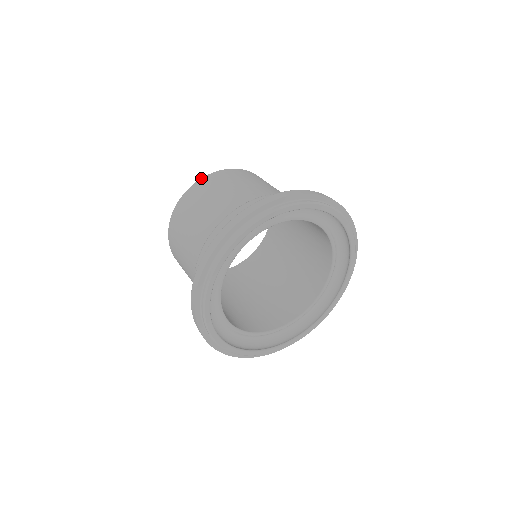
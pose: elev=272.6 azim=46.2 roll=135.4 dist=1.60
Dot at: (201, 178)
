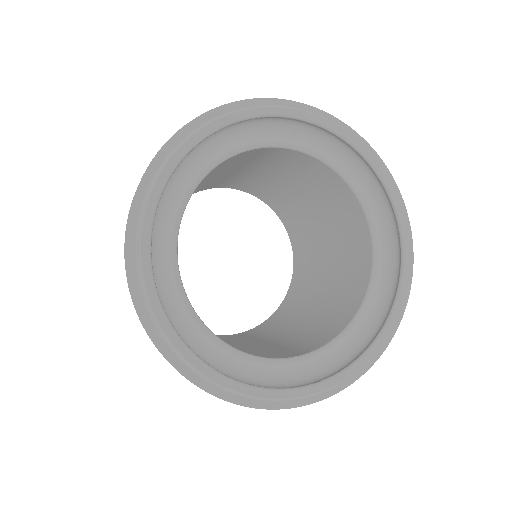
Dot at: occluded
